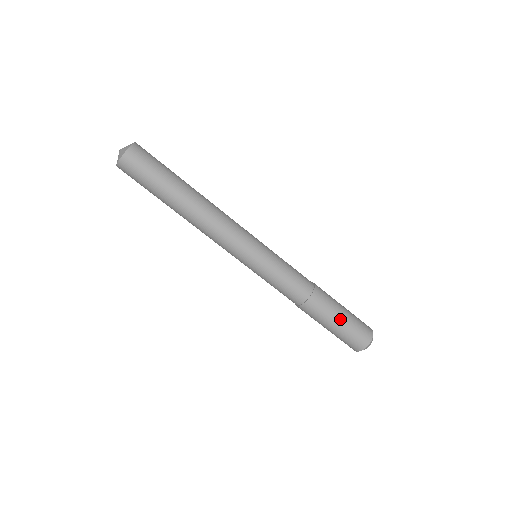
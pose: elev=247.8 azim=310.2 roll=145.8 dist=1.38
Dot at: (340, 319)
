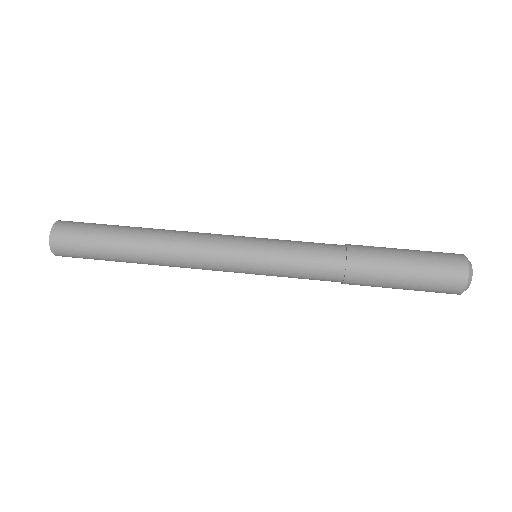
Dot at: (403, 250)
